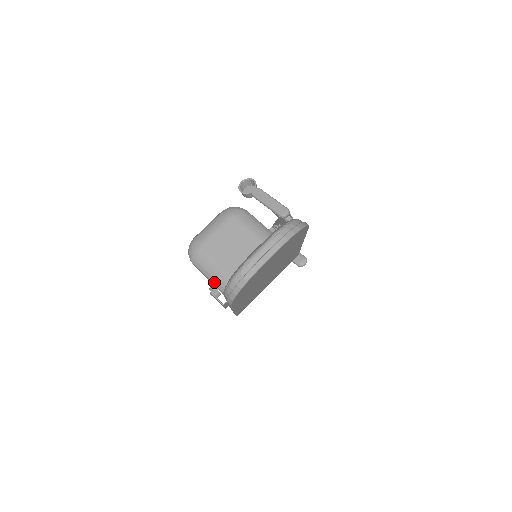
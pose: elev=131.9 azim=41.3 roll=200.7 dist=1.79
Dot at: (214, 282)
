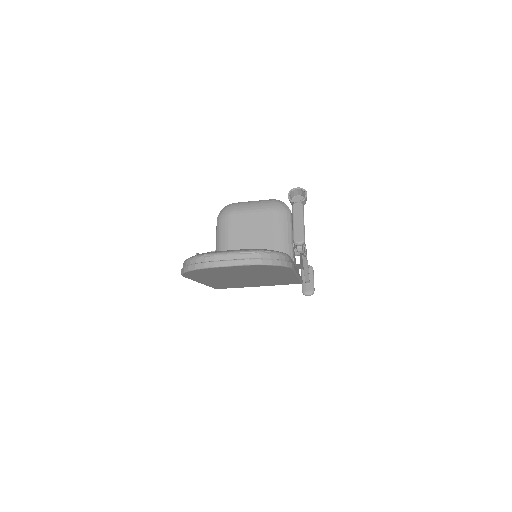
Dot at: (217, 249)
